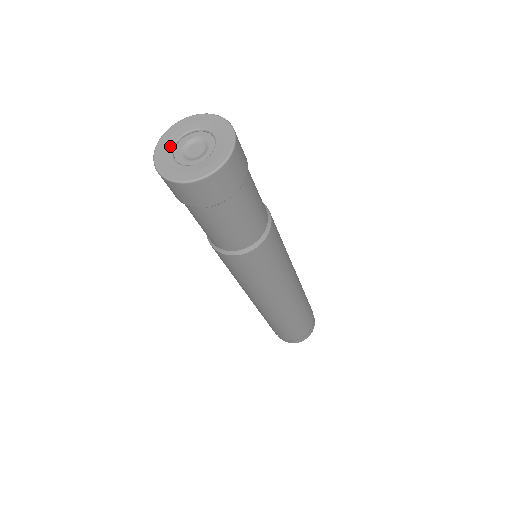
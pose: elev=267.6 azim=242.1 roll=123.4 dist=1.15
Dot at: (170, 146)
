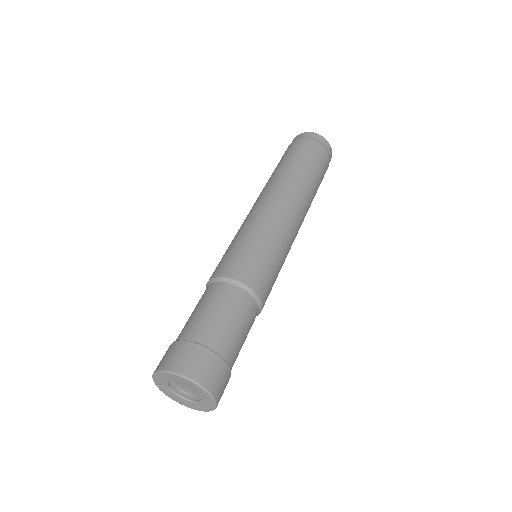
Dot at: (170, 392)
